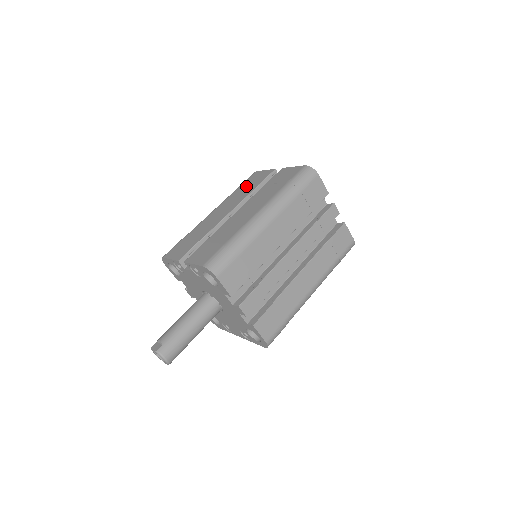
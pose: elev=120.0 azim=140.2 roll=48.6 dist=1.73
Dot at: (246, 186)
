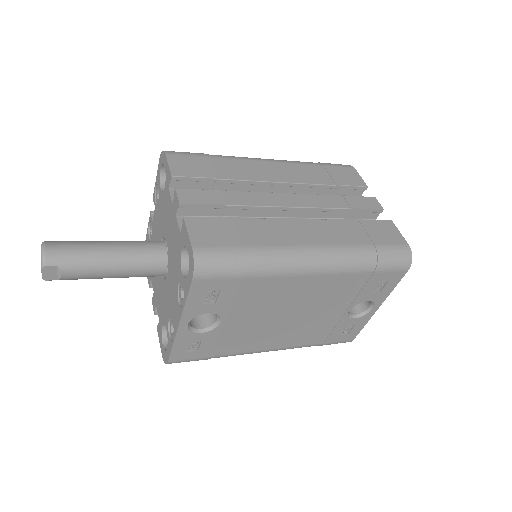
Dot at: occluded
